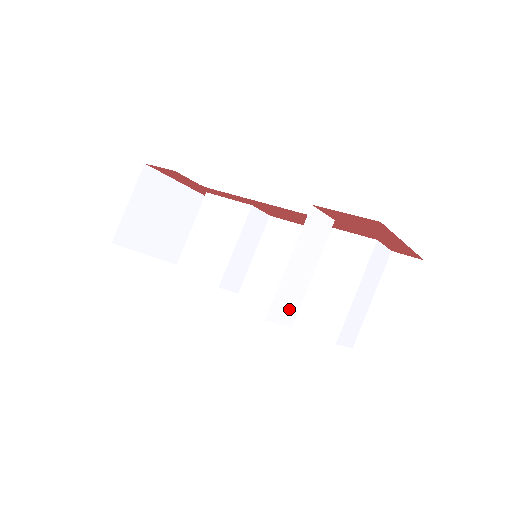
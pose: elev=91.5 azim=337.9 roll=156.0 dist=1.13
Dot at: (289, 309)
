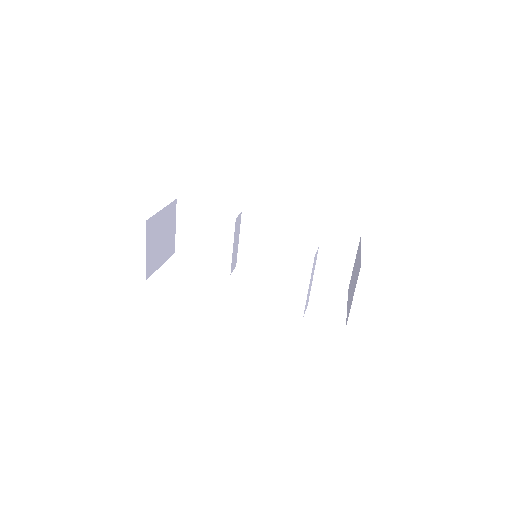
Dot at: occluded
